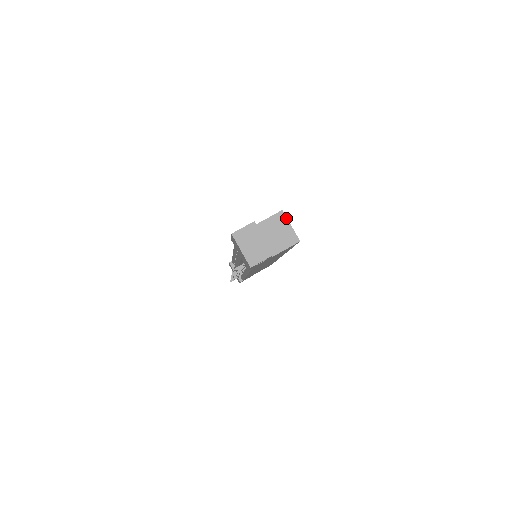
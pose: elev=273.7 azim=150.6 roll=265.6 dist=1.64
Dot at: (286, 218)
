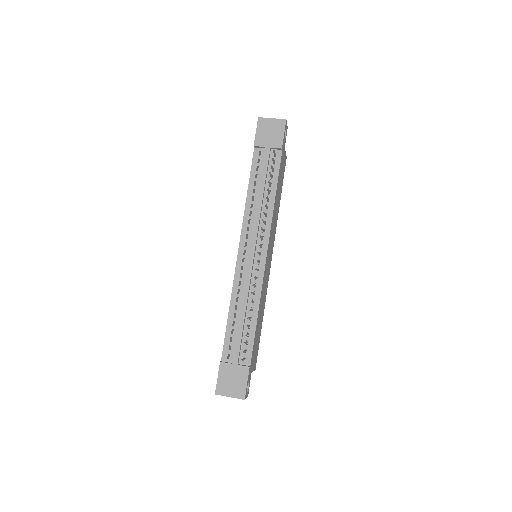
Dot at: occluded
